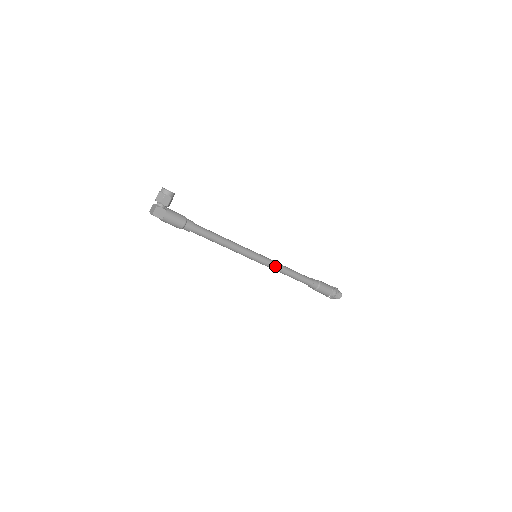
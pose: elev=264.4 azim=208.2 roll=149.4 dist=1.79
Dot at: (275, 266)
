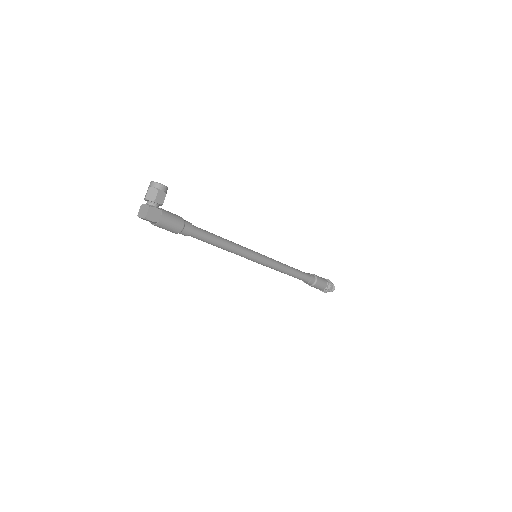
Dot at: (276, 265)
